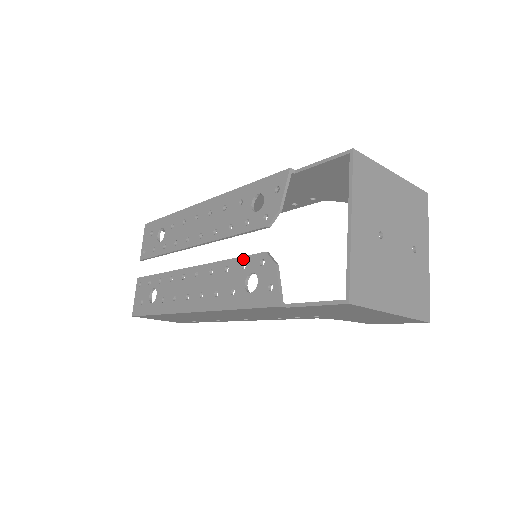
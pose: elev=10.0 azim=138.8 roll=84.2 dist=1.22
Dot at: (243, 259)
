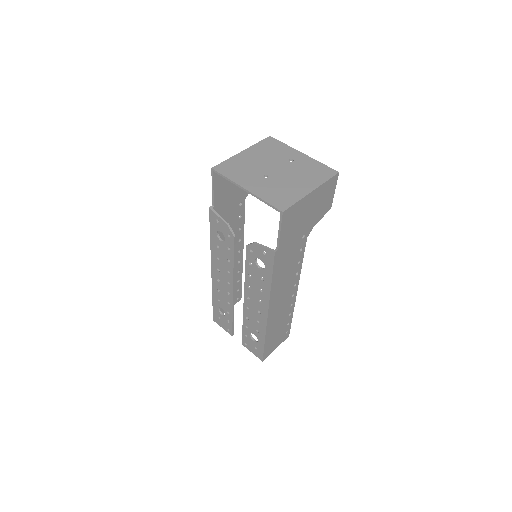
Dot at: (247, 262)
